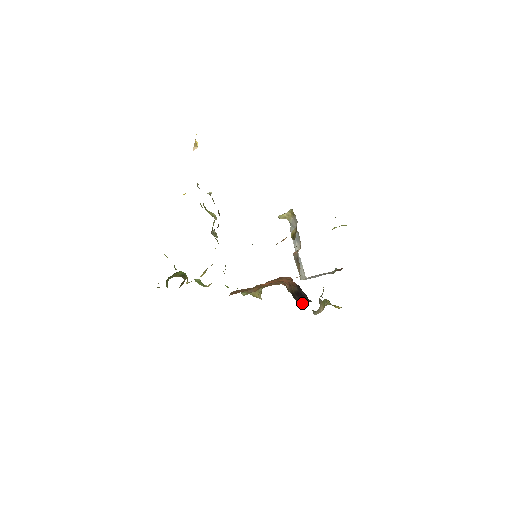
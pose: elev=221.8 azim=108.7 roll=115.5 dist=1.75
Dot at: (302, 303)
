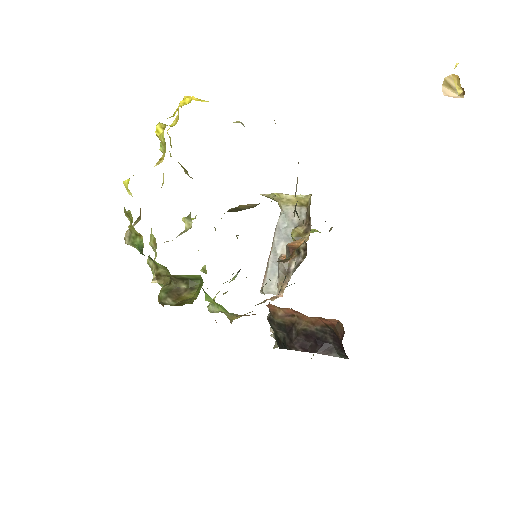
Dot at: (321, 353)
